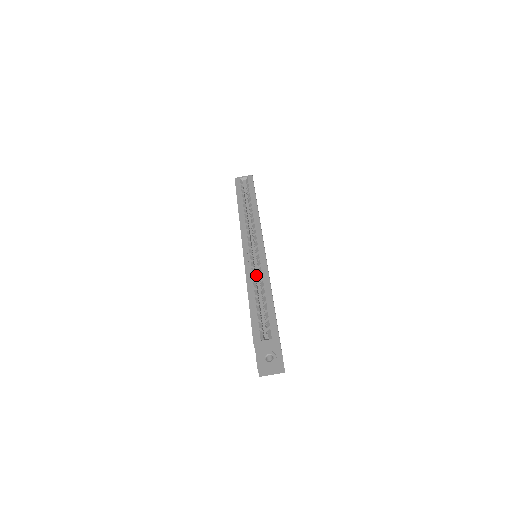
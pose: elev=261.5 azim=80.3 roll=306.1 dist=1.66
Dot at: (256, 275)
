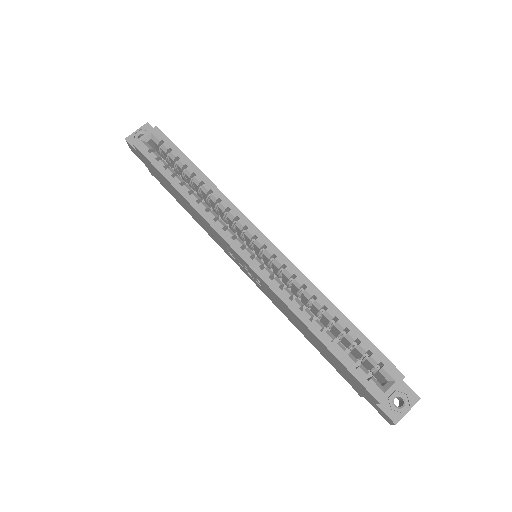
Dot at: occluded
